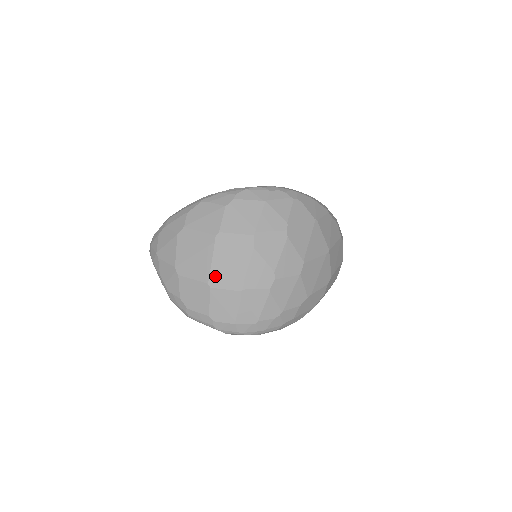
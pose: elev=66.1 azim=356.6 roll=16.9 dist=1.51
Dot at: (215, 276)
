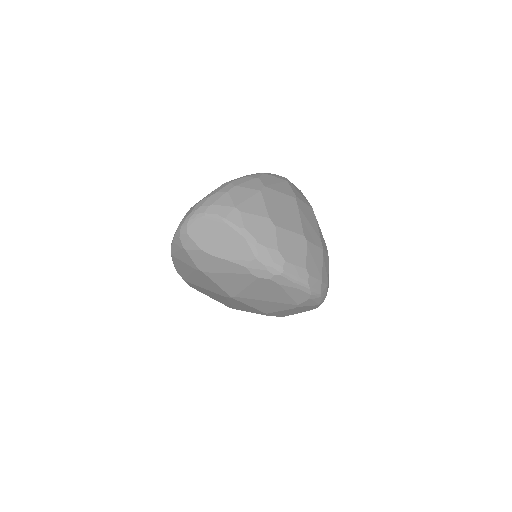
Dot at: (306, 231)
